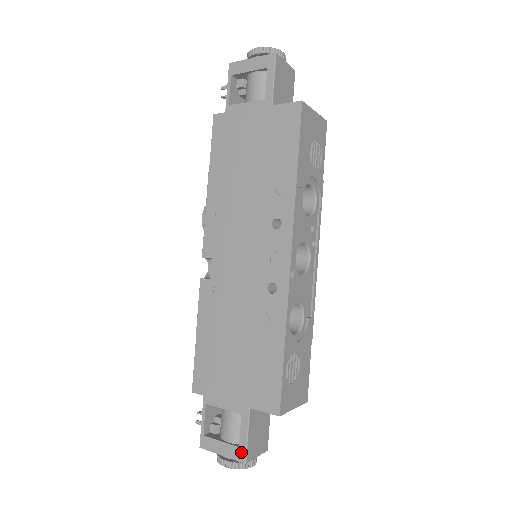
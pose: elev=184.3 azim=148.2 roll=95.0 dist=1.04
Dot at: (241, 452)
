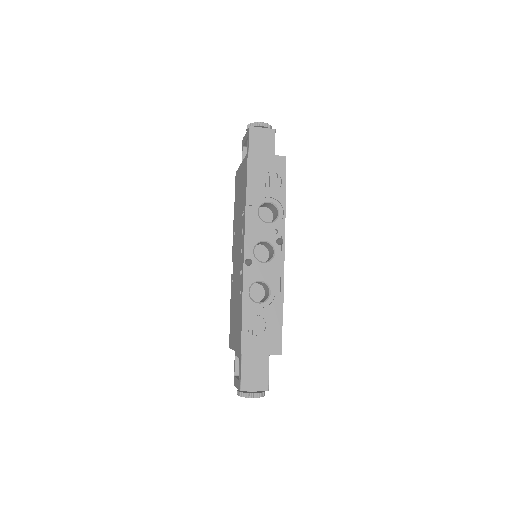
Dot at: (239, 384)
